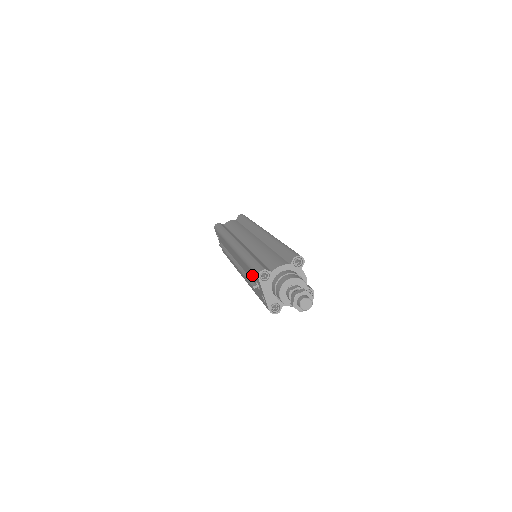
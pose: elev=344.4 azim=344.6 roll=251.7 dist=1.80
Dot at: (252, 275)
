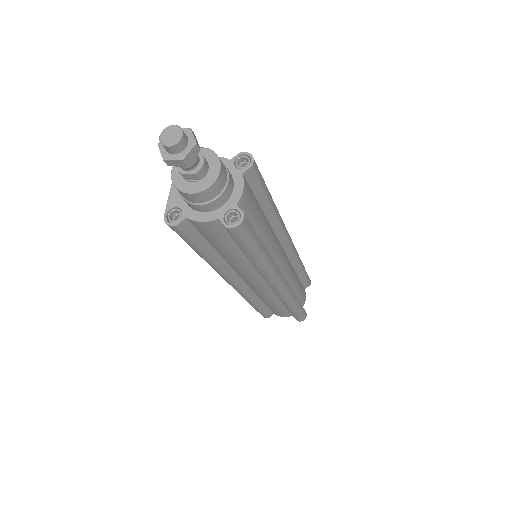
Dot at: occluded
